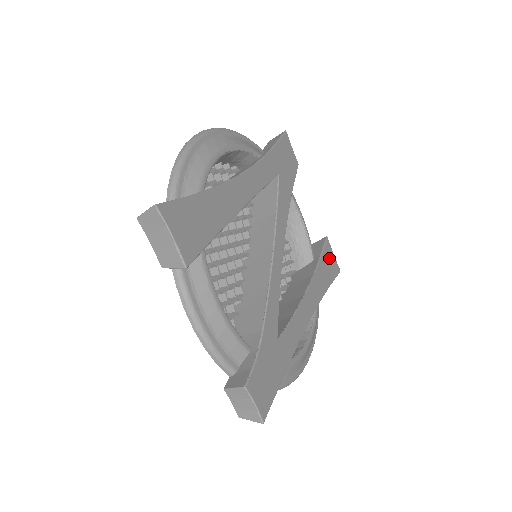
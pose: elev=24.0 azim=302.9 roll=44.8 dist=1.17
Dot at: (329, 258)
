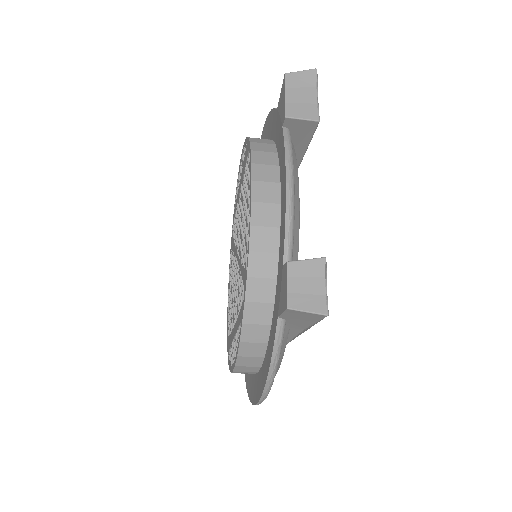
Dot at: occluded
